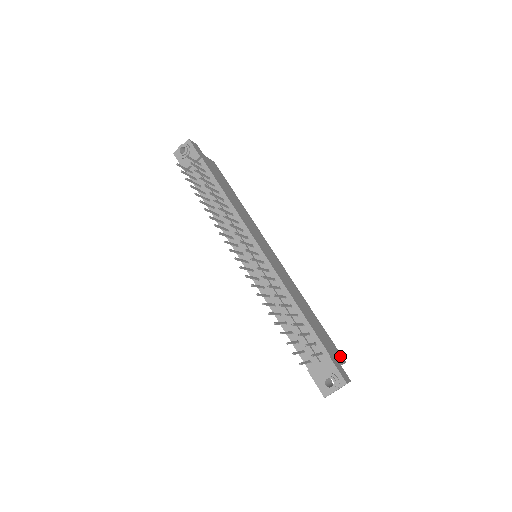
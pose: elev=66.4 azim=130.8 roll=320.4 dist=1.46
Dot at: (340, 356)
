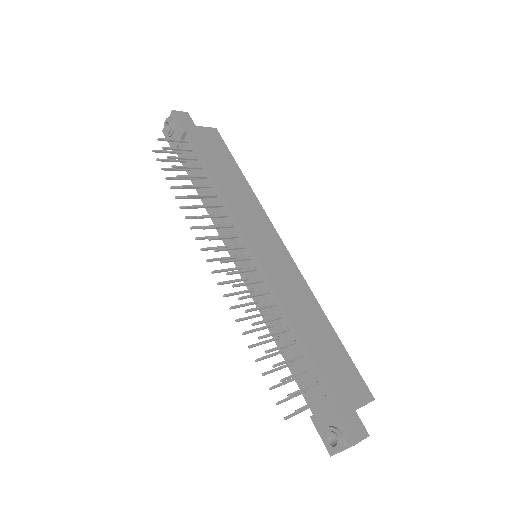
Dot at: (364, 392)
